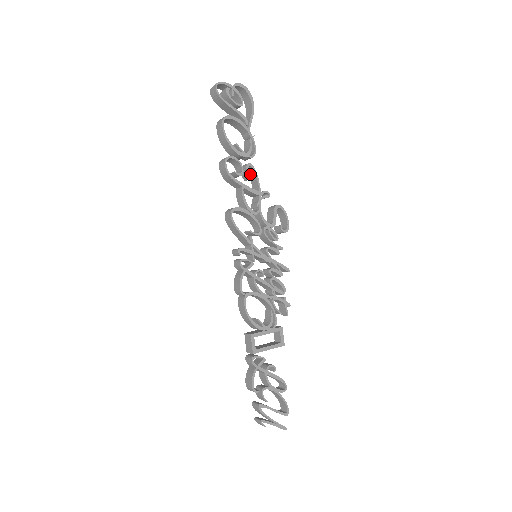
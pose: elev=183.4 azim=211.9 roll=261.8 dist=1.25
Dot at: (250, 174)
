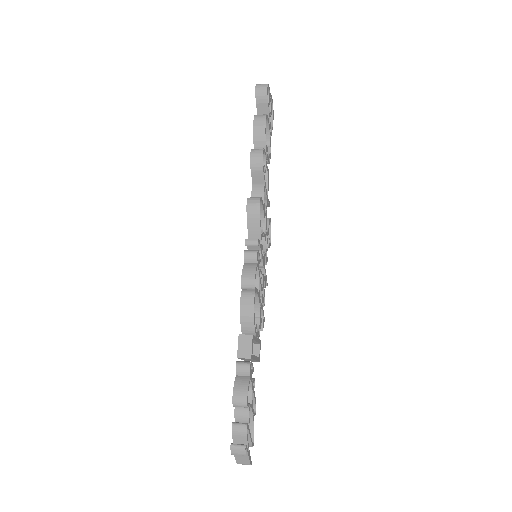
Dot at: occluded
